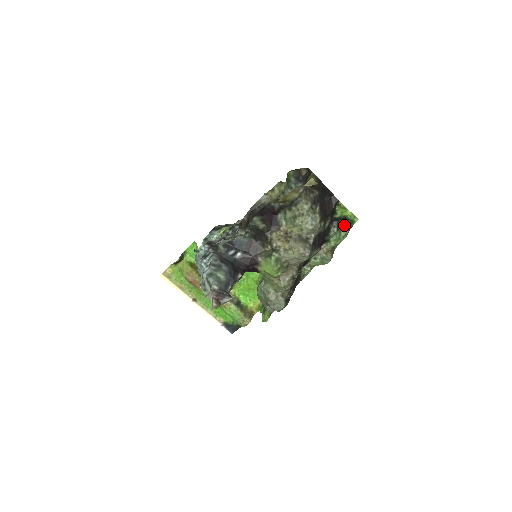
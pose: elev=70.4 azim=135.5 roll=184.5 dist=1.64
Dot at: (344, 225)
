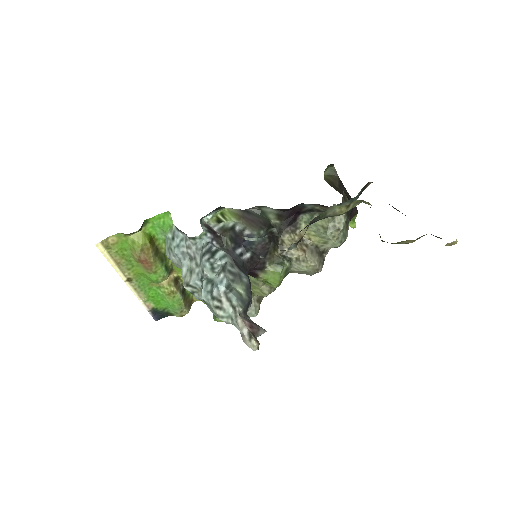
Dot at: occluded
